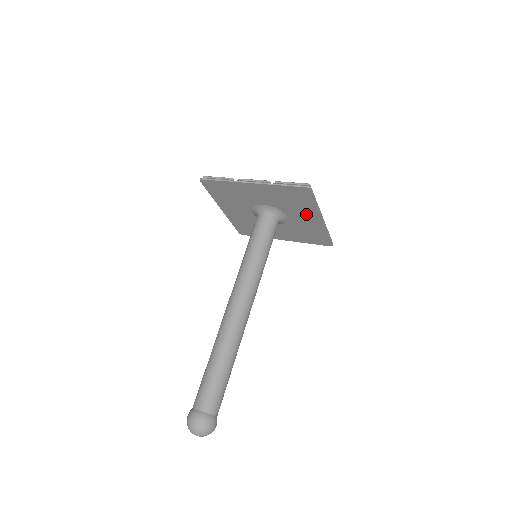
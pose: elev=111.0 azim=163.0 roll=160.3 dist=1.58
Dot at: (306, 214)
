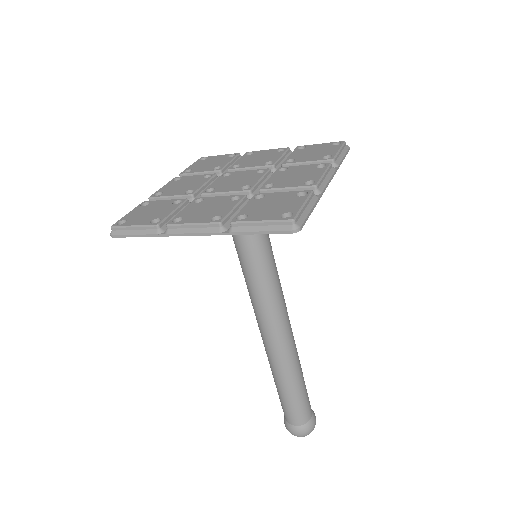
Dot at: occluded
